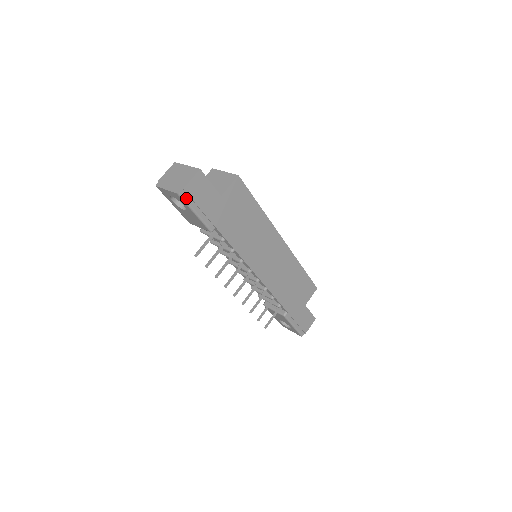
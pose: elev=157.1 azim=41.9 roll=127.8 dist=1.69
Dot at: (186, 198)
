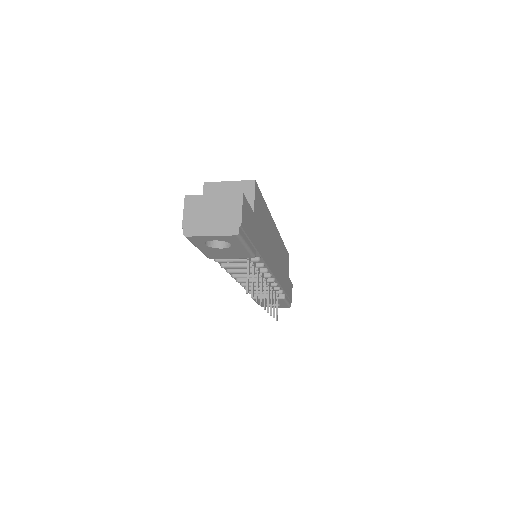
Dot at: (242, 235)
